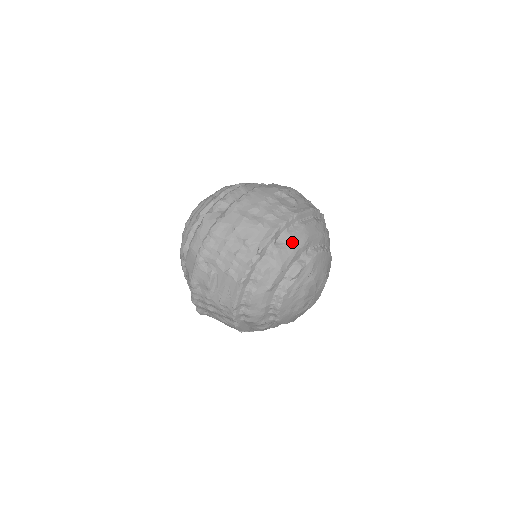
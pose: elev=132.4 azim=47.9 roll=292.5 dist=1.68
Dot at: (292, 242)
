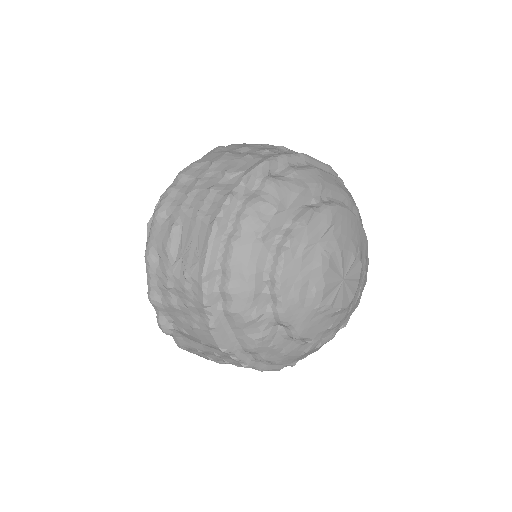
Dot at: (296, 177)
